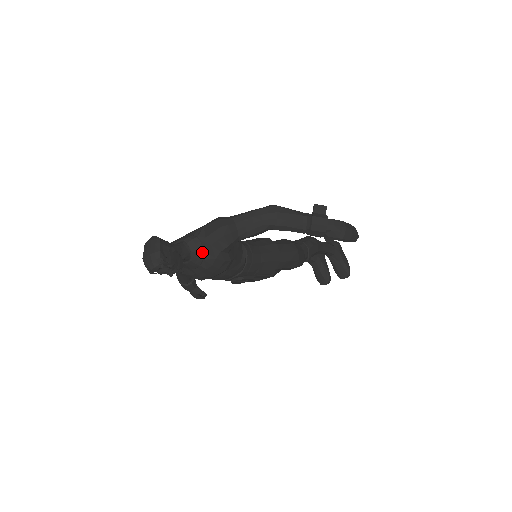
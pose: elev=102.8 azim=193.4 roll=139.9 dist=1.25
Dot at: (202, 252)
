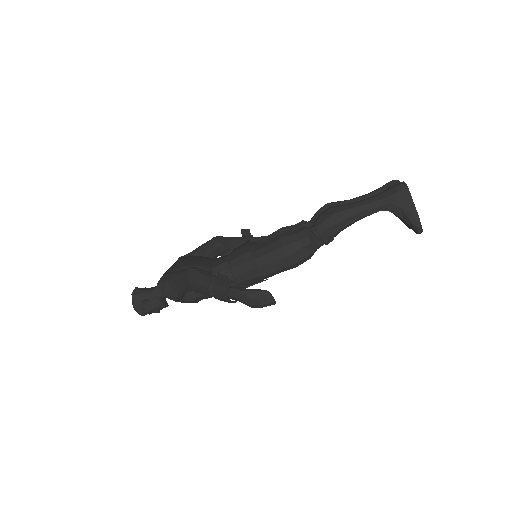
Dot at: occluded
